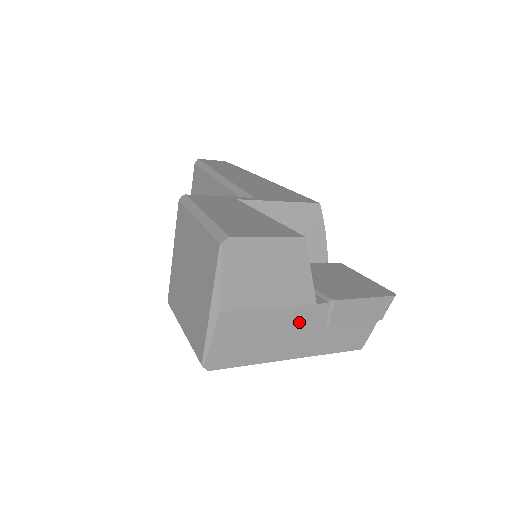
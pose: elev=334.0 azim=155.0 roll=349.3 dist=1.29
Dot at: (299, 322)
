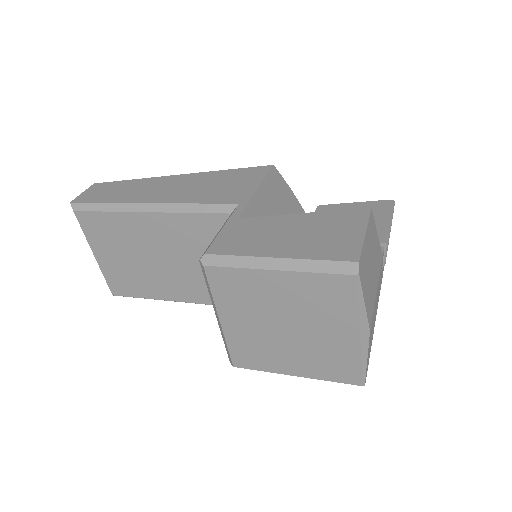
Dot at: (379, 281)
